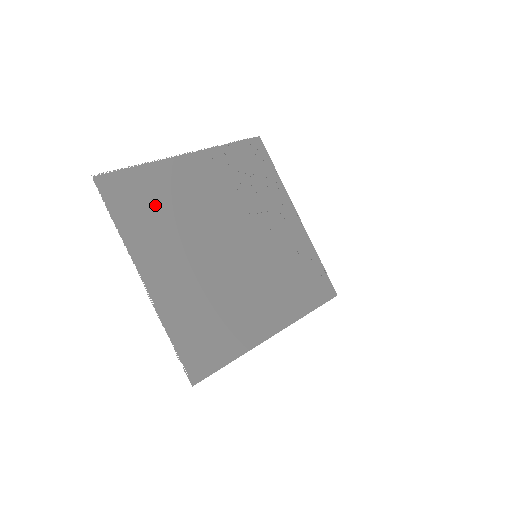
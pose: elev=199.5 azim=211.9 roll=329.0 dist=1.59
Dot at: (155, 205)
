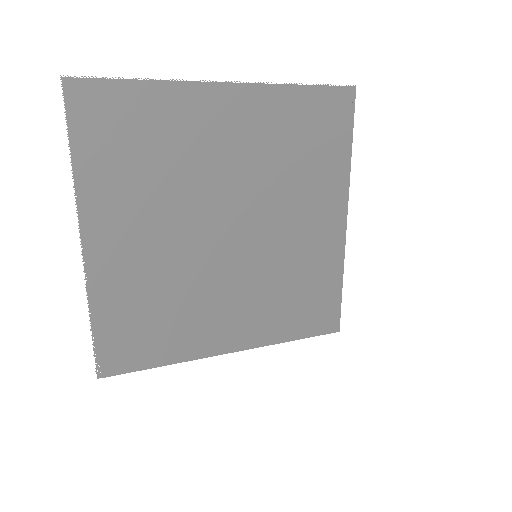
Dot at: (142, 148)
